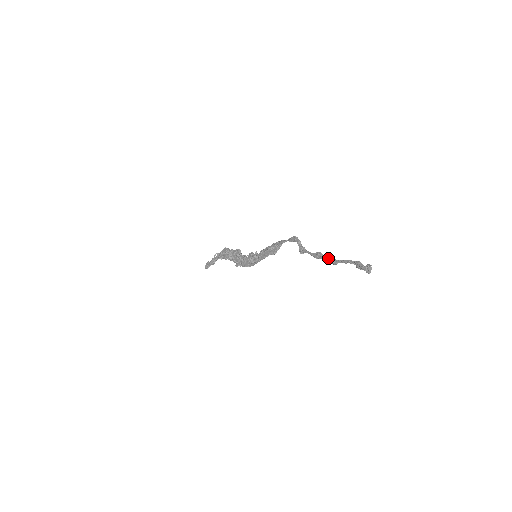
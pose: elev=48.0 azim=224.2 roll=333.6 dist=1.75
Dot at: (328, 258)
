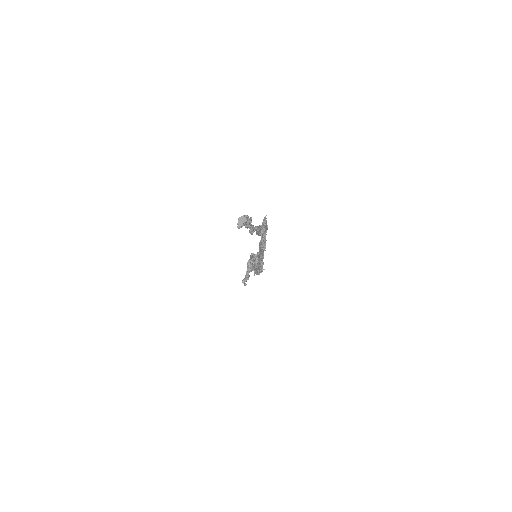
Dot at: occluded
